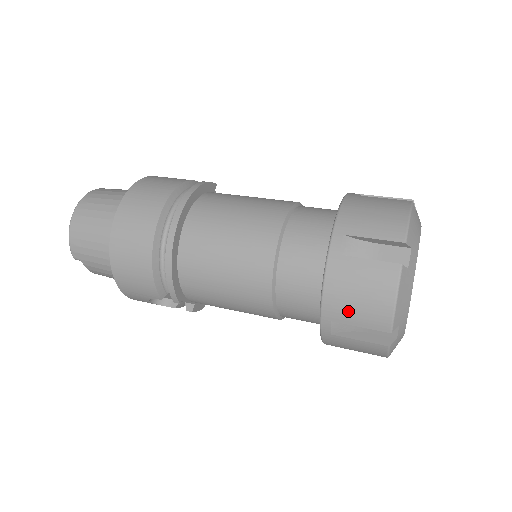
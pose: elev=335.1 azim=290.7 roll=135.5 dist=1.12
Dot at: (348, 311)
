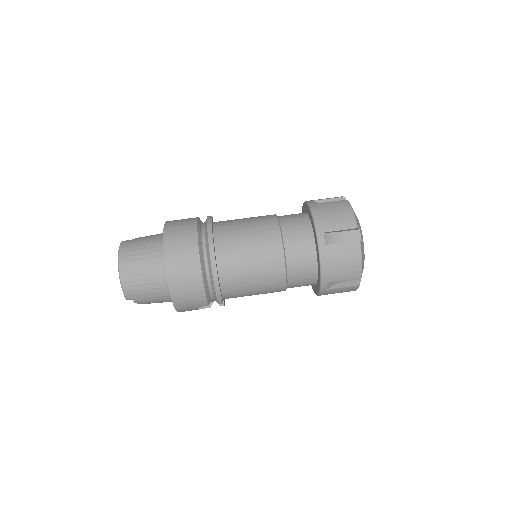
Dot at: (337, 274)
